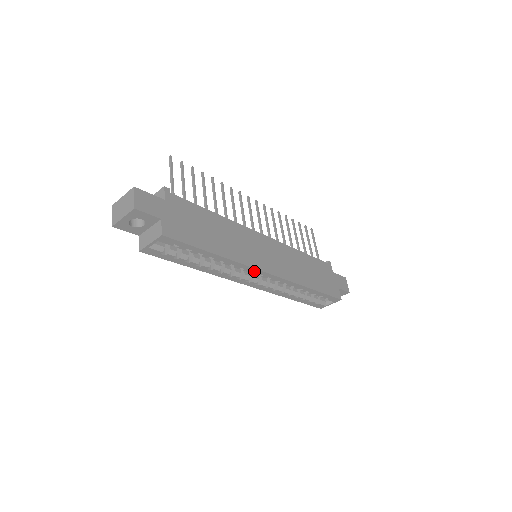
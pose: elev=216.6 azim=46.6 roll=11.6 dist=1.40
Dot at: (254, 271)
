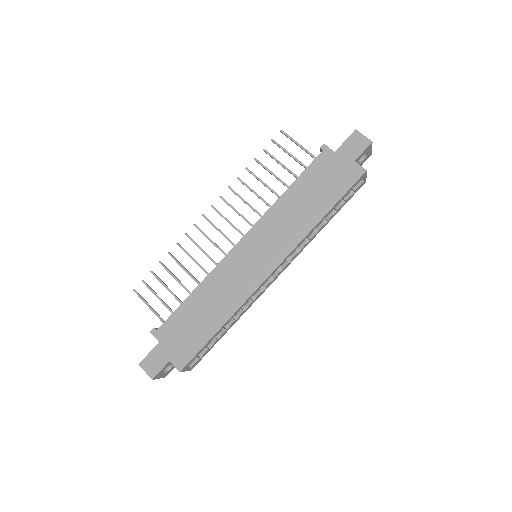
Dot at: (260, 287)
